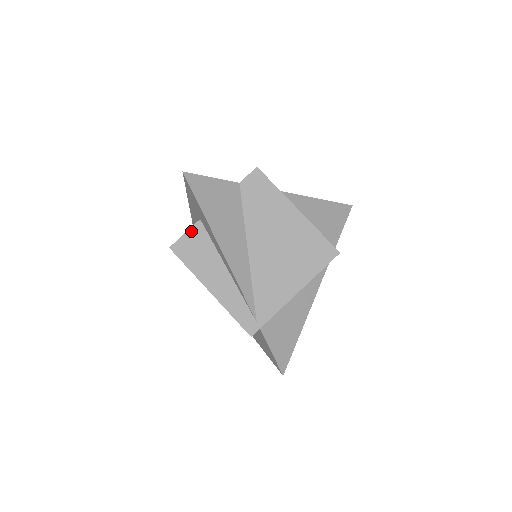
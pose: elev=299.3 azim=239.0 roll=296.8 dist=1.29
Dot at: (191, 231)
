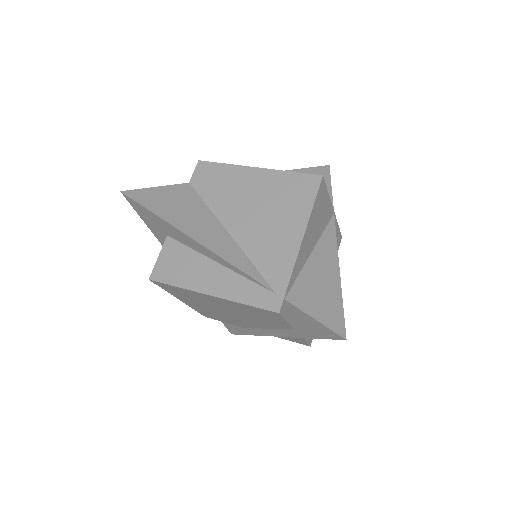
Dot at: (163, 251)
